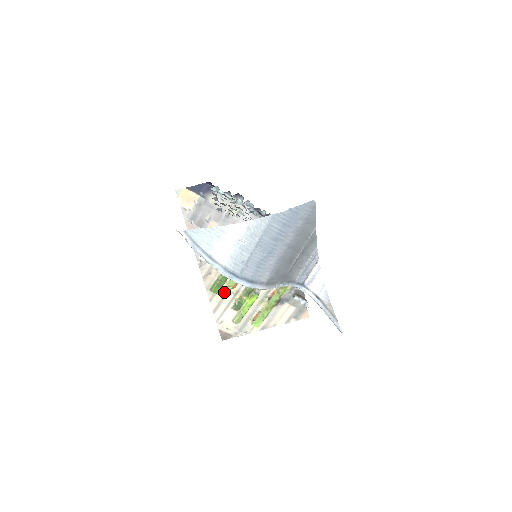
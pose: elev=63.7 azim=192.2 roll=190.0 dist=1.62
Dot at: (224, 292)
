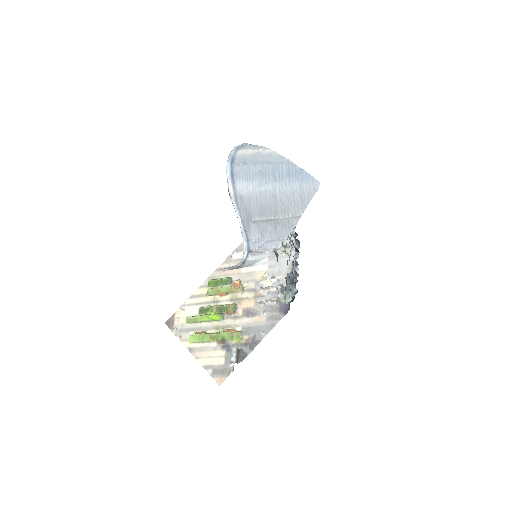
Dot at: (212, 290)
